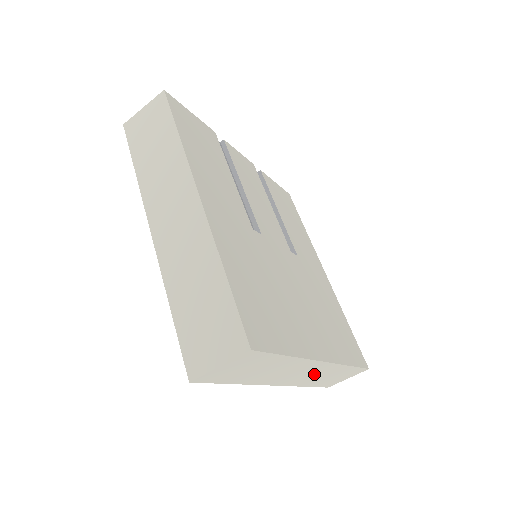
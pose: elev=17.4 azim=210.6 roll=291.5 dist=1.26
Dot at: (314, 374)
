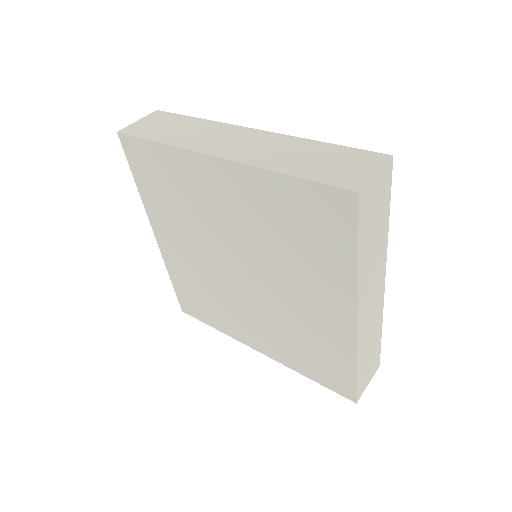
Dot at: (371, 320)
